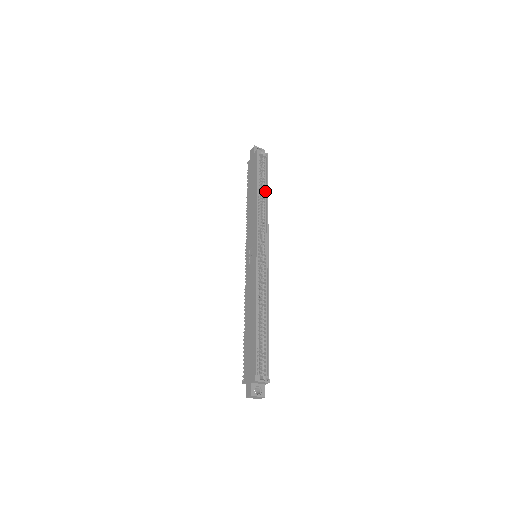
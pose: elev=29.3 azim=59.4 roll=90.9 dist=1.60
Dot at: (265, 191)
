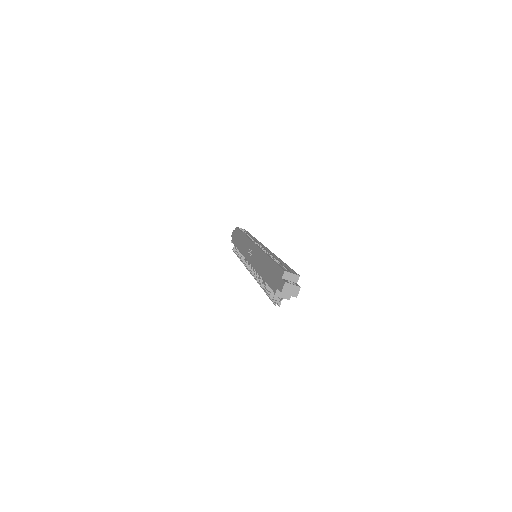
Dot at: (250, 236)
